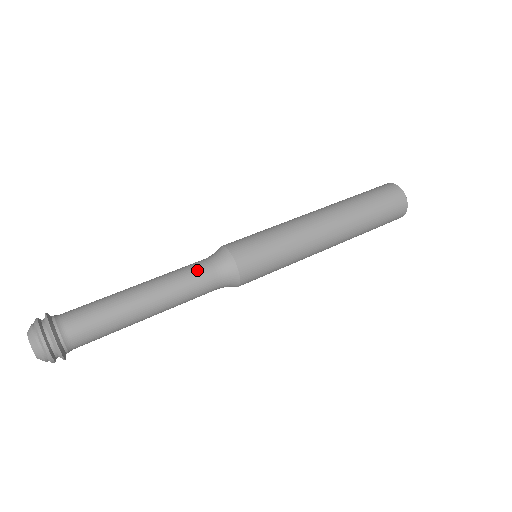
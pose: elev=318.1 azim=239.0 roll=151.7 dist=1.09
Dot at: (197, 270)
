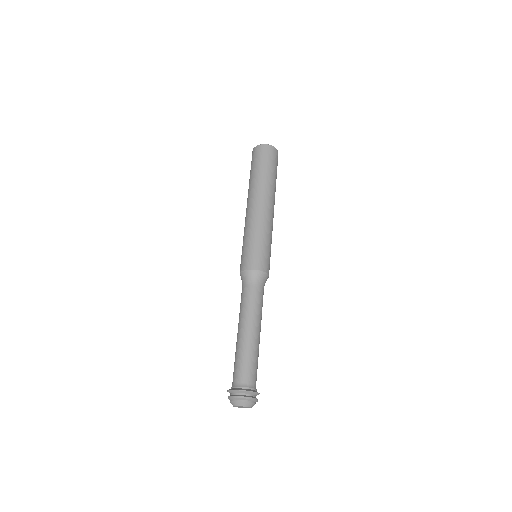
Dot at: (244, 295)
